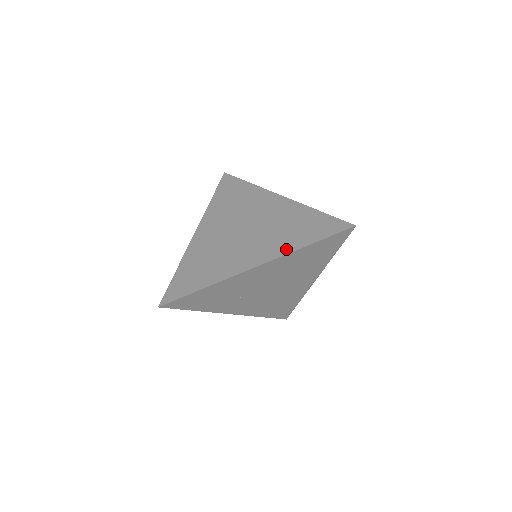
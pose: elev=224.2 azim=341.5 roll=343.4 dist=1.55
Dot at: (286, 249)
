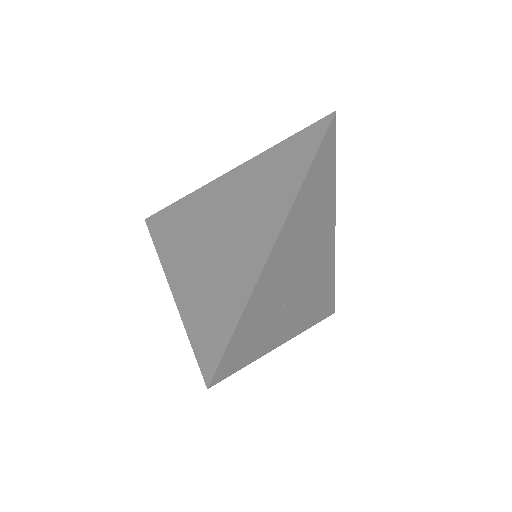
Dot at: (289, 194)
